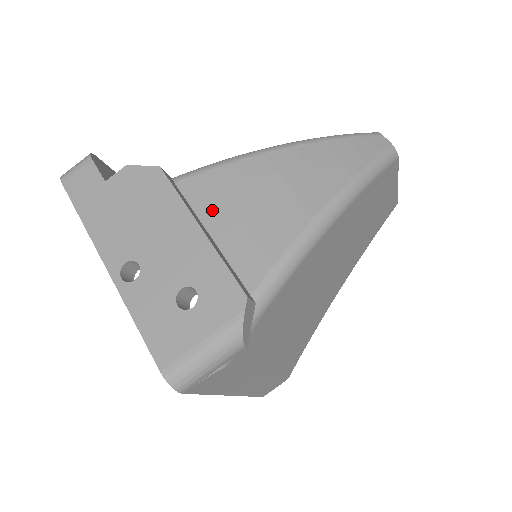
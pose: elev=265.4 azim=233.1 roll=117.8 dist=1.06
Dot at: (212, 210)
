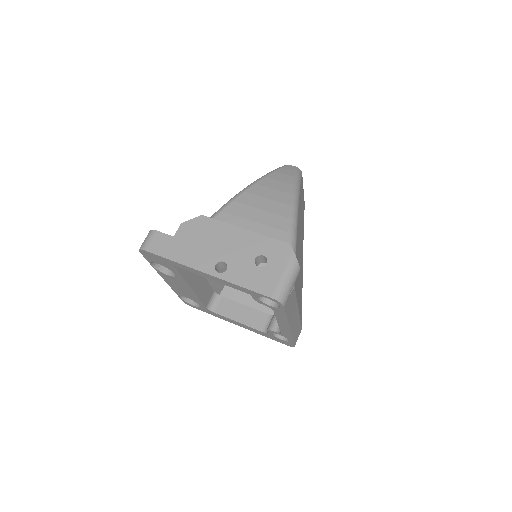
Dot at: (240, 224)
